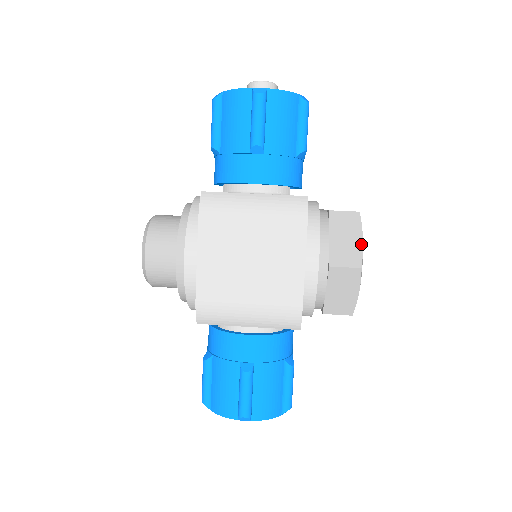
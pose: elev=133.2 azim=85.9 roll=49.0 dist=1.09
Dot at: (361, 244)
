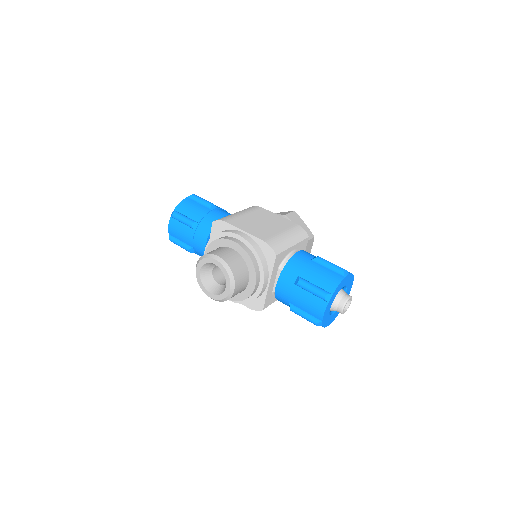
Dot at: (283, 212)
